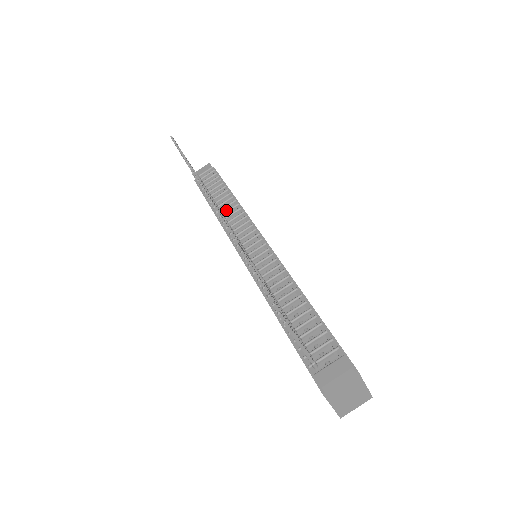
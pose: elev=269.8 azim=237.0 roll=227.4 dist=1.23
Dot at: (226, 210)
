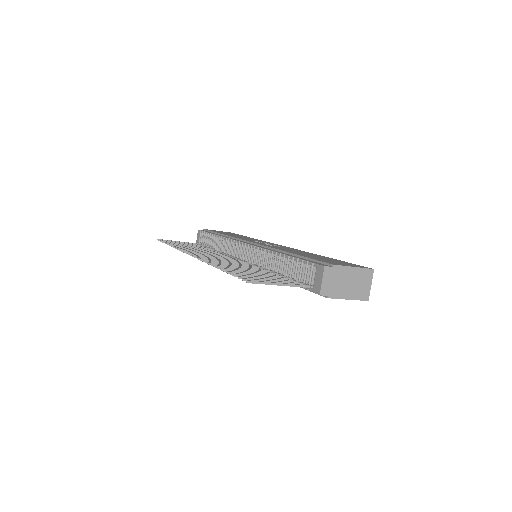
Dot at: occluded
